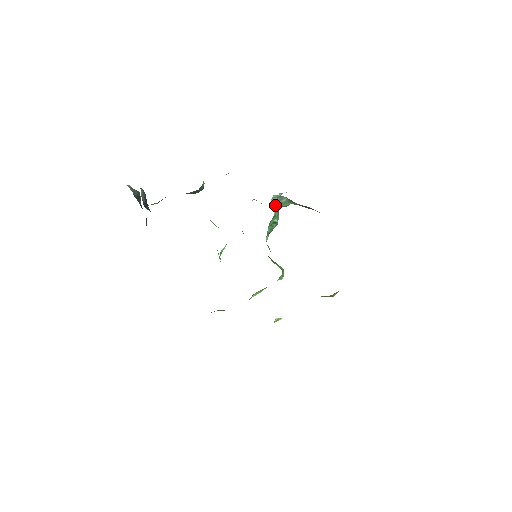
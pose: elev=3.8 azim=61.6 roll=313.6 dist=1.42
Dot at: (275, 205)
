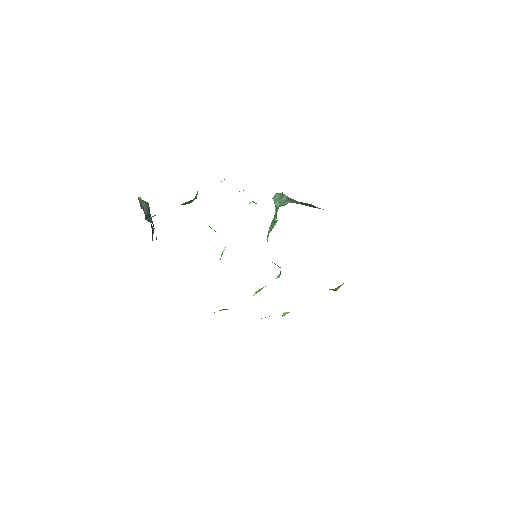
Dot at: (276, 204)
